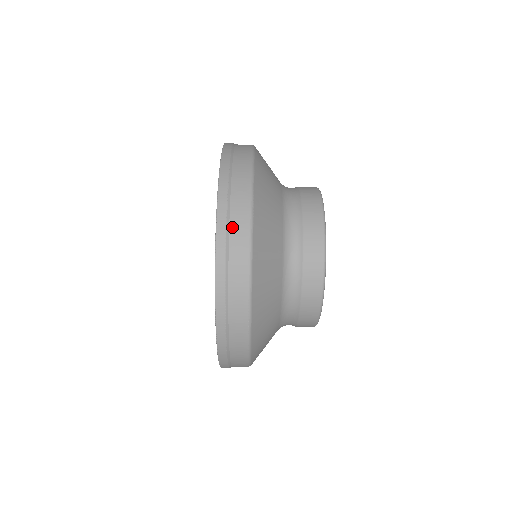
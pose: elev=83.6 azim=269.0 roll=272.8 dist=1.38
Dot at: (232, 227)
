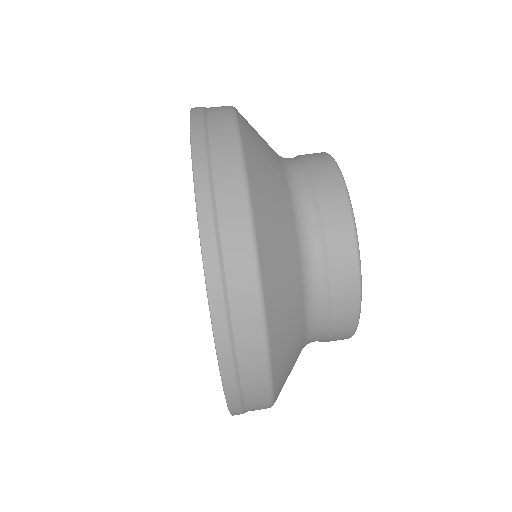
Dot at: occluded
